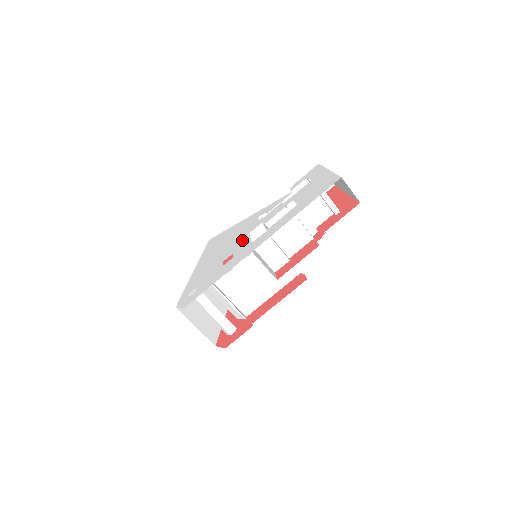
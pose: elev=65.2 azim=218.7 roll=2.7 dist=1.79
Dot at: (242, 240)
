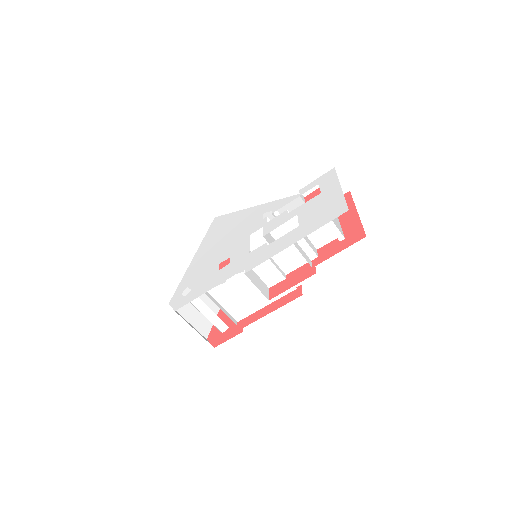
Dot at: (242, 242)
